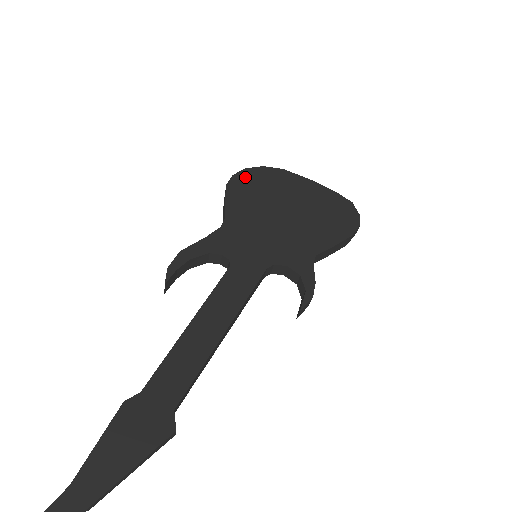
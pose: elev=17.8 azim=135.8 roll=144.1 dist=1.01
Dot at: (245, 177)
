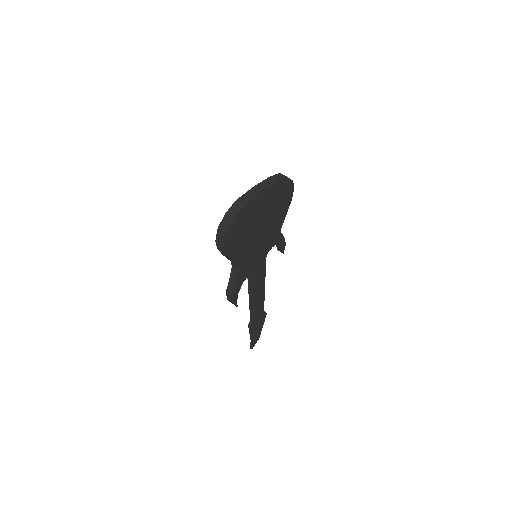
Dot at: (230, 238)
